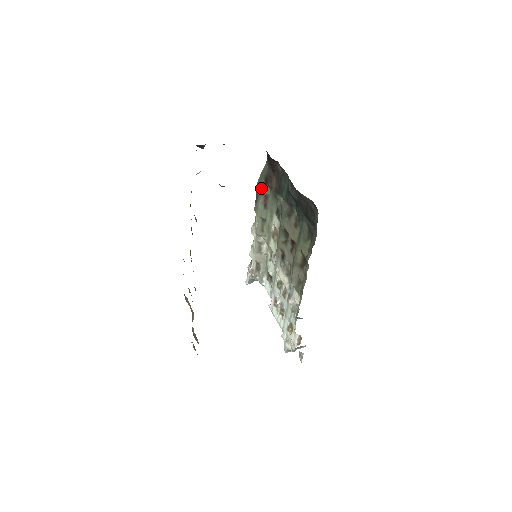
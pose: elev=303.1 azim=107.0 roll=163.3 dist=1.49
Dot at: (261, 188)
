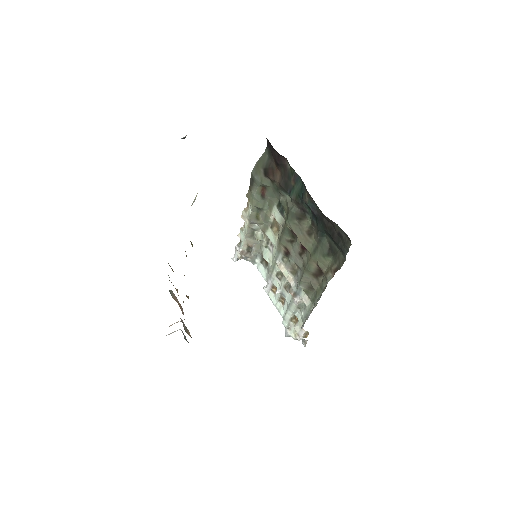
Dot at: (258, 178)
